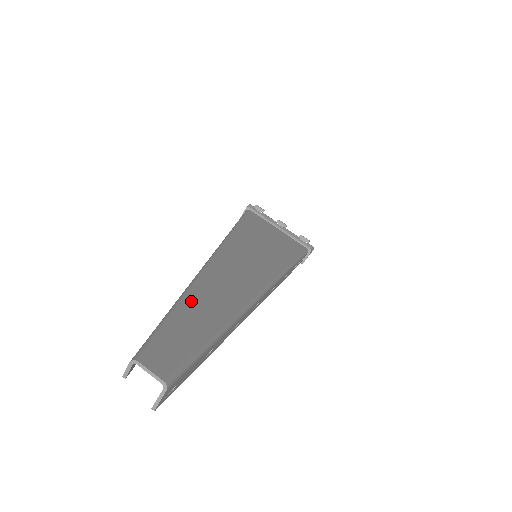
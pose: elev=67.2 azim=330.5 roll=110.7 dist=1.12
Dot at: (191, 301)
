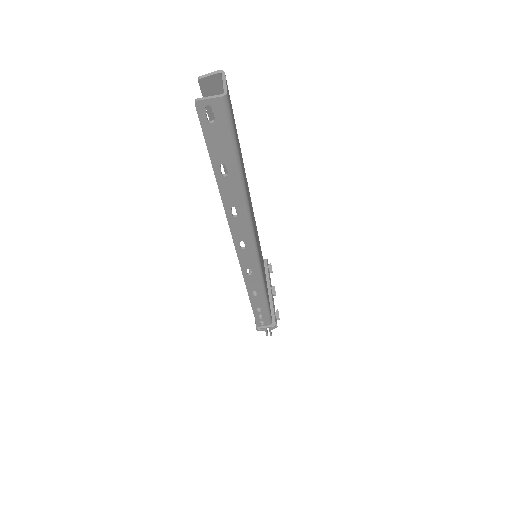
Dot at: (241, 153)
